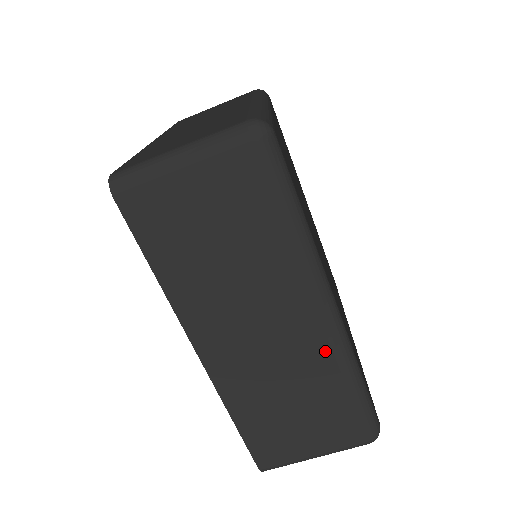
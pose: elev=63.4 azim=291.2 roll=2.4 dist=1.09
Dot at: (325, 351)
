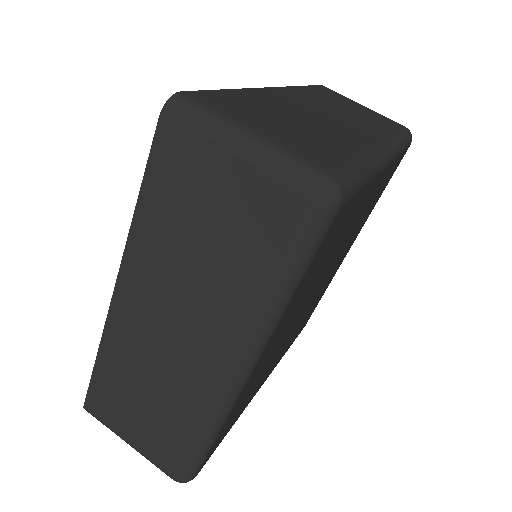
Dot at: (363, 144)
